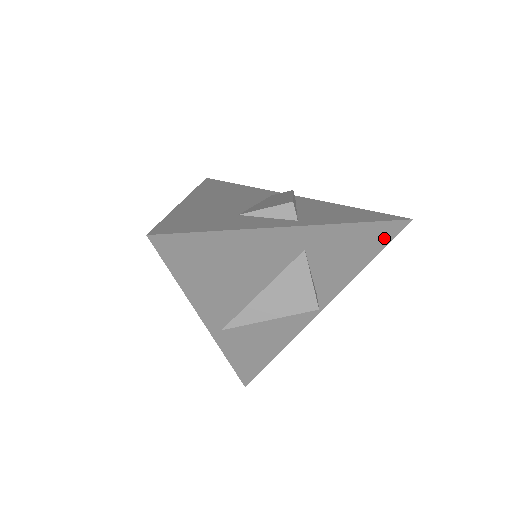
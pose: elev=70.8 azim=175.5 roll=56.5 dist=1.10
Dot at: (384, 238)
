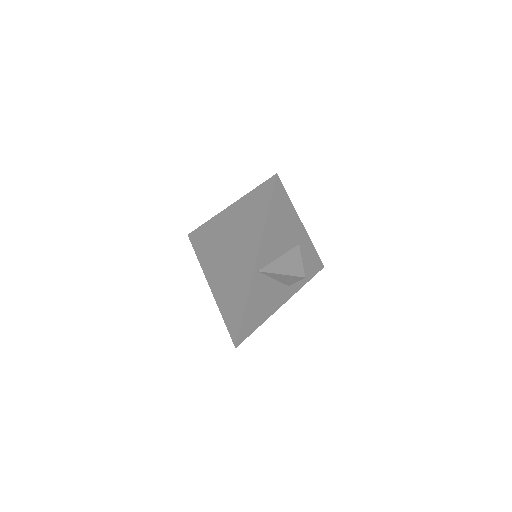
Dot at: (315, 269)
